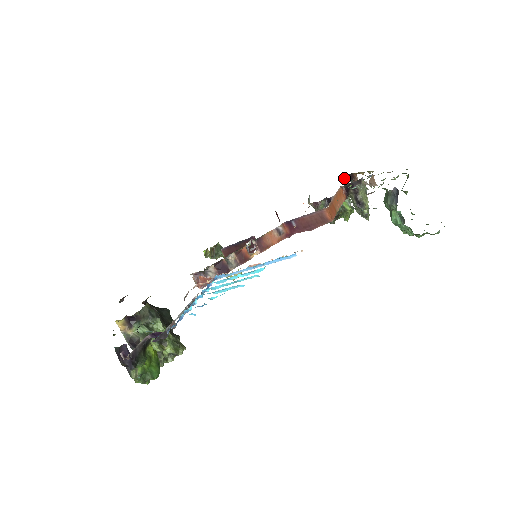
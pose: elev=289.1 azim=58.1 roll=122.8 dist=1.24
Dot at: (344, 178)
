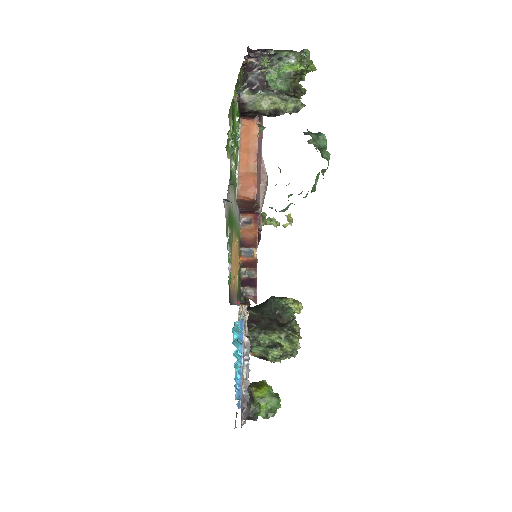
Dot at: (250, 58)
